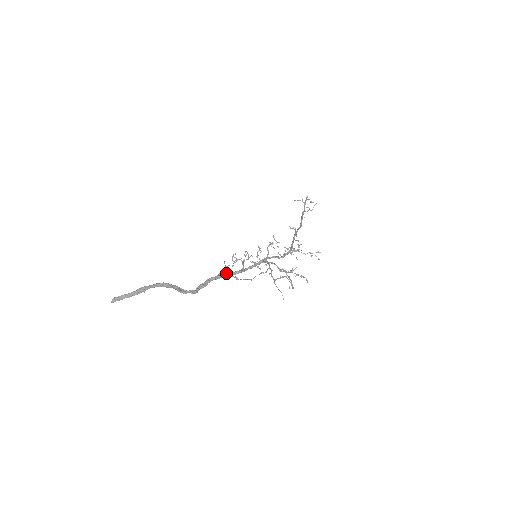
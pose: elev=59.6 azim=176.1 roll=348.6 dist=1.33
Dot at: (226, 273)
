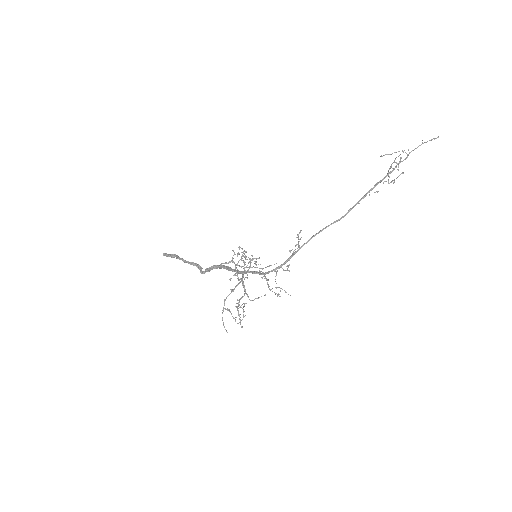
Dot at: (224, 266)
